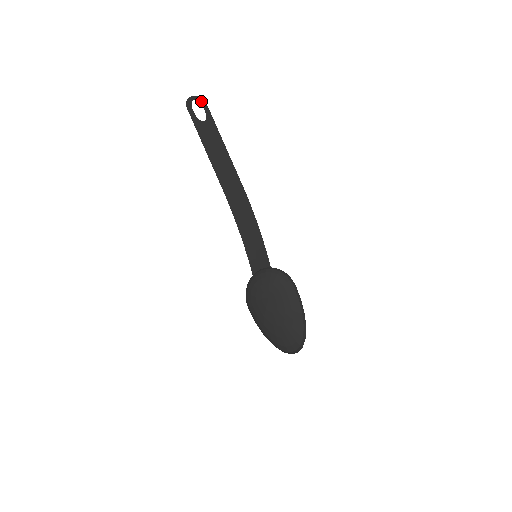
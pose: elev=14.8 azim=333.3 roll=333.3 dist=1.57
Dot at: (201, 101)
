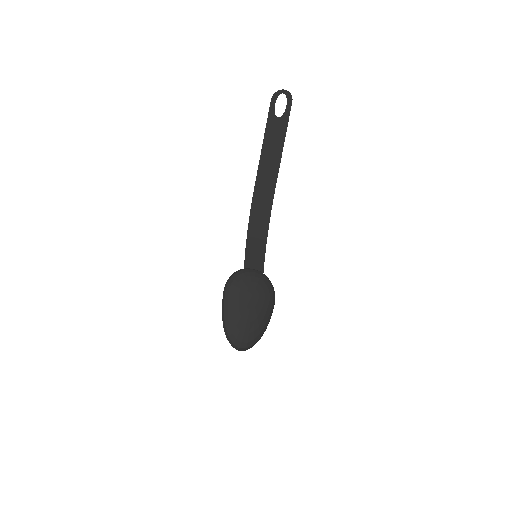
Dot at: (289, 97)
